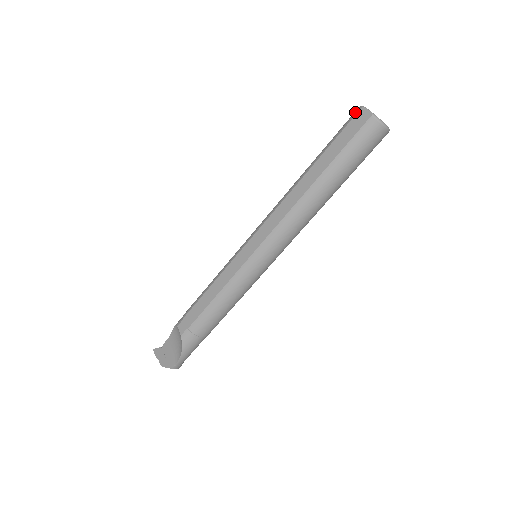
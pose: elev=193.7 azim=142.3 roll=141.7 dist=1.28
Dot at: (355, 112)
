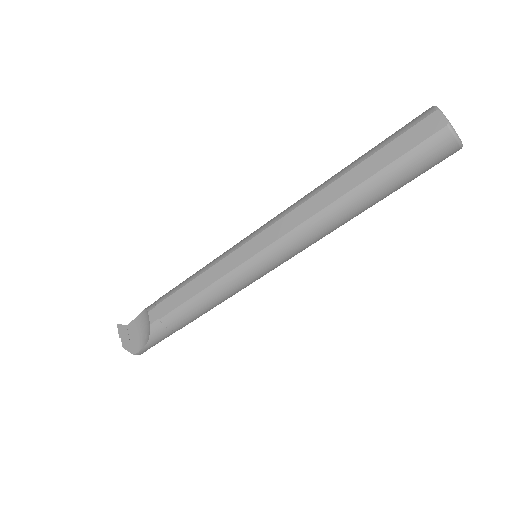
Dot at: (425, 113)
